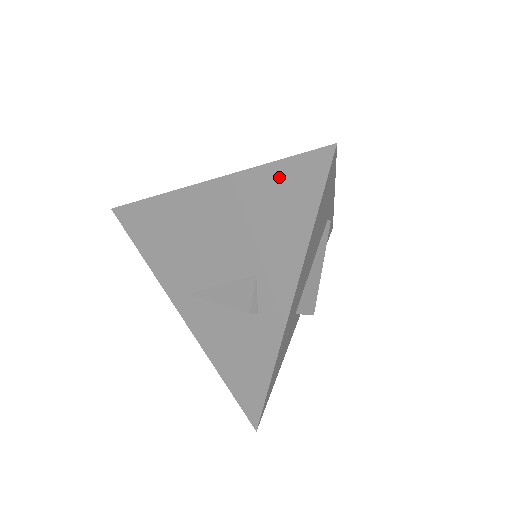
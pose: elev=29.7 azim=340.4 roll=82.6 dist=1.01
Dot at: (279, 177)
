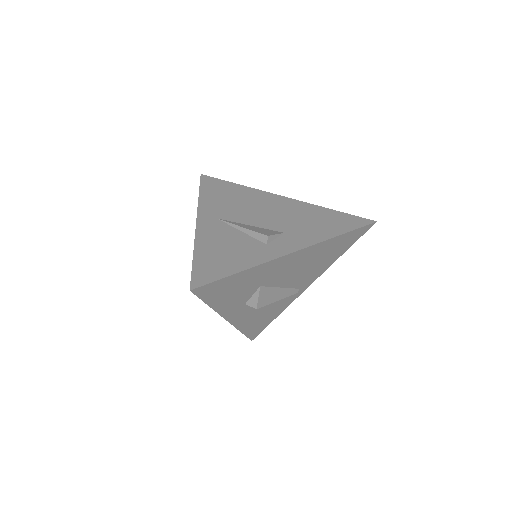
Dot at: (336, 215)
